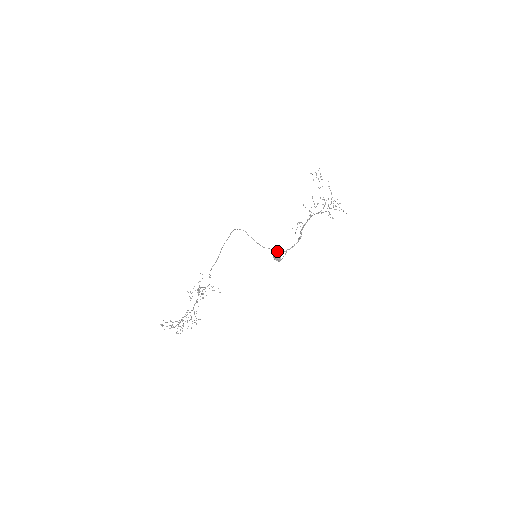
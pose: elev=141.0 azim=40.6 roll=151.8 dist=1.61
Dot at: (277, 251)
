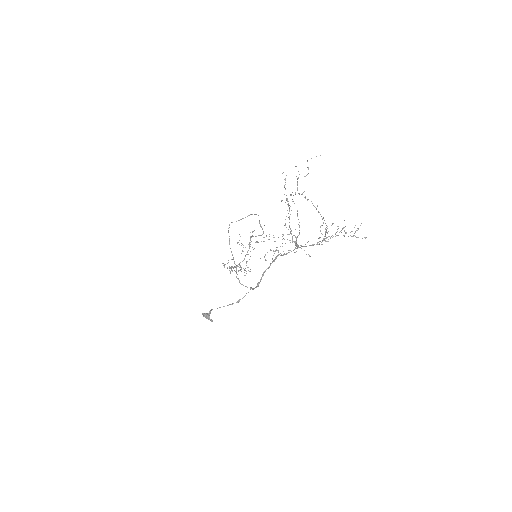
Dot at: (207, 313)
